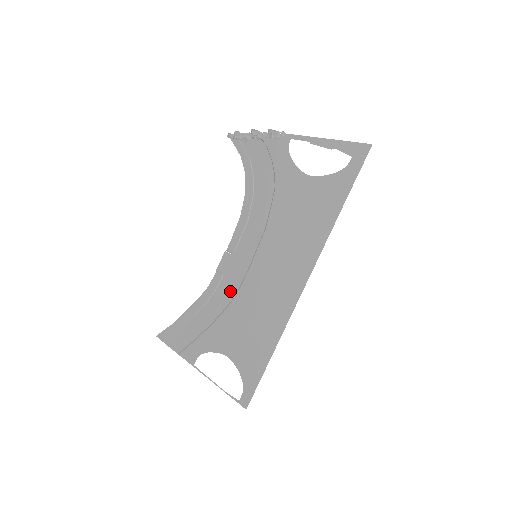
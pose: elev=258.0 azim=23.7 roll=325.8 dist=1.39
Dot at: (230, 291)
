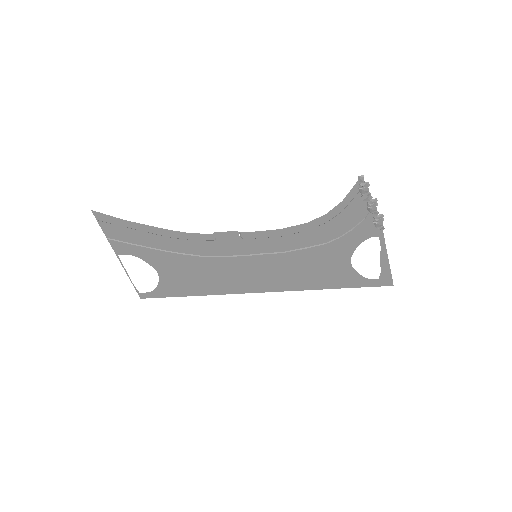
Dot at: (208, 251)
